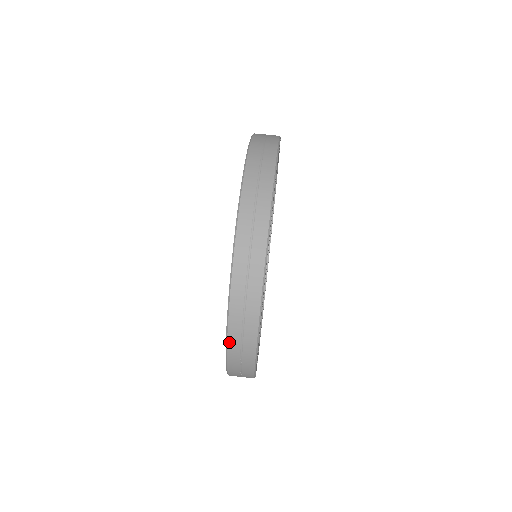
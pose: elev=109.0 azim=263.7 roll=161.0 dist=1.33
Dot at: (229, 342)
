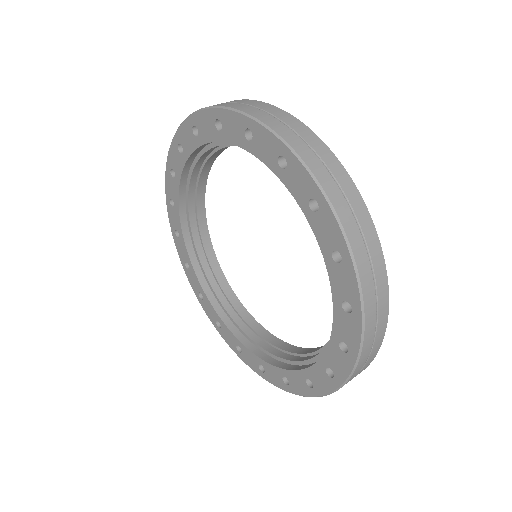
Dot at: (253, 115)
